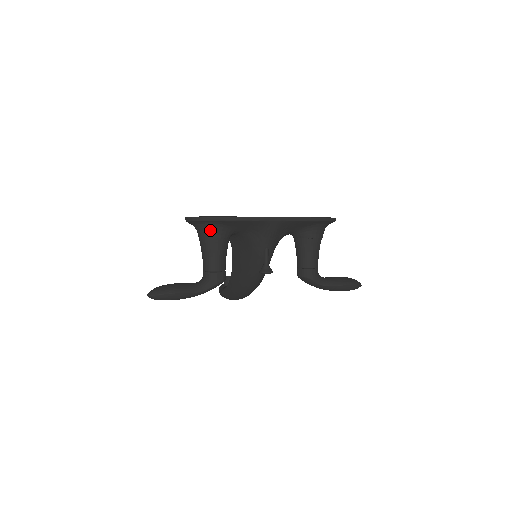
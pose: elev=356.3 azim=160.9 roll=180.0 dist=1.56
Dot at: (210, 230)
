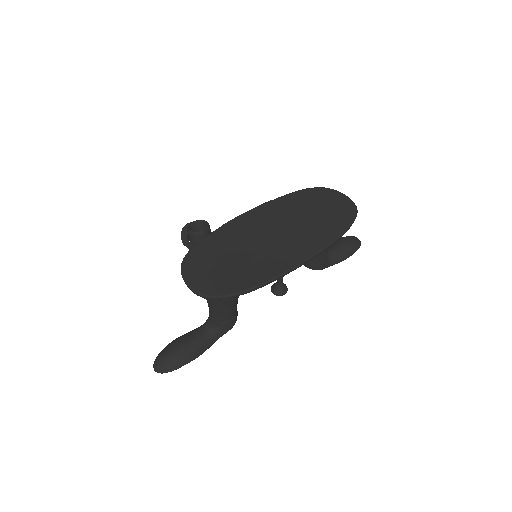
Dot at: occluded
